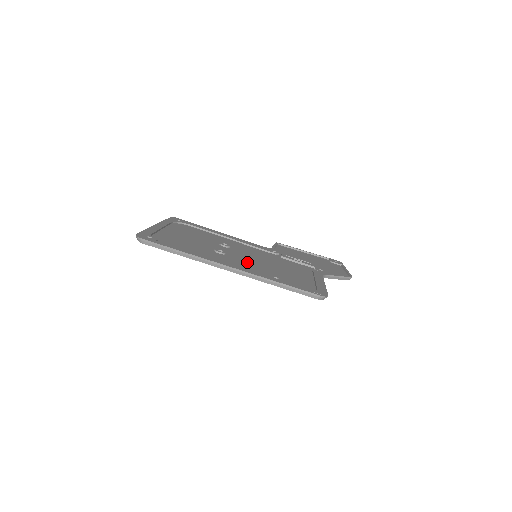
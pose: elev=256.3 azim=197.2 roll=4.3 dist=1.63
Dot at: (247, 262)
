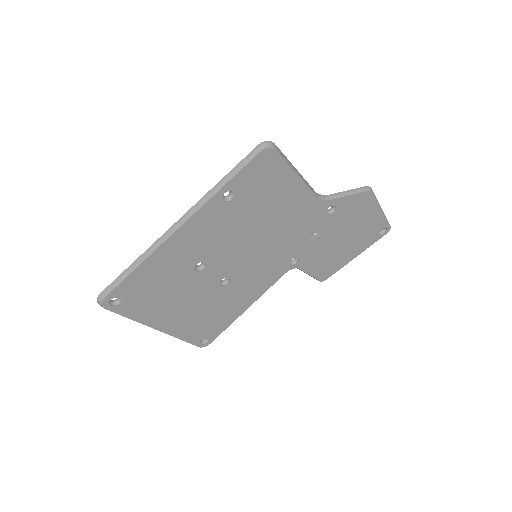
Dot at: (221, 238)
